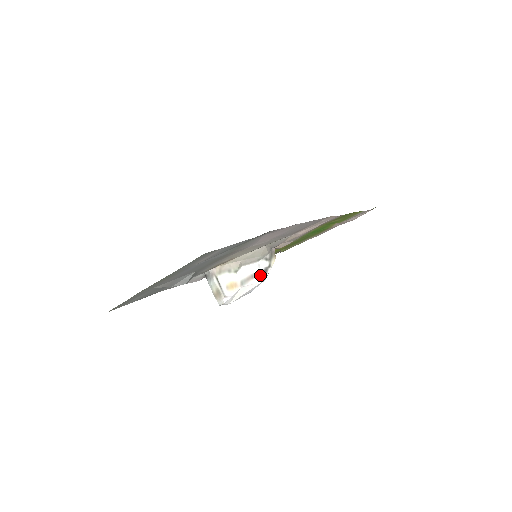
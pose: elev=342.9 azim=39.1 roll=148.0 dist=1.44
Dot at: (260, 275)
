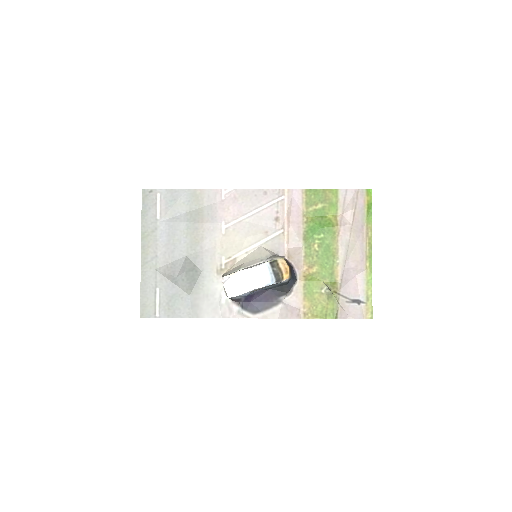
Dot at: (260, 264)
